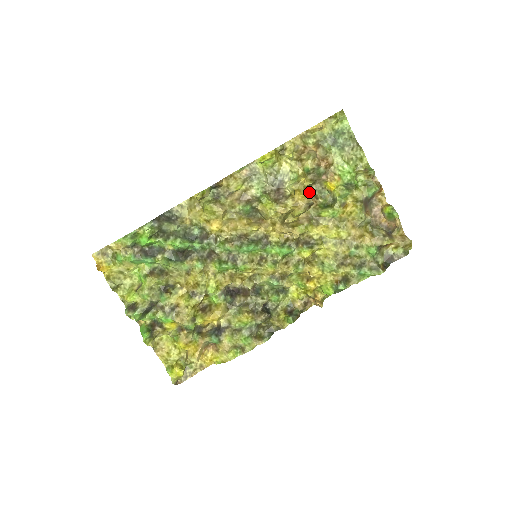
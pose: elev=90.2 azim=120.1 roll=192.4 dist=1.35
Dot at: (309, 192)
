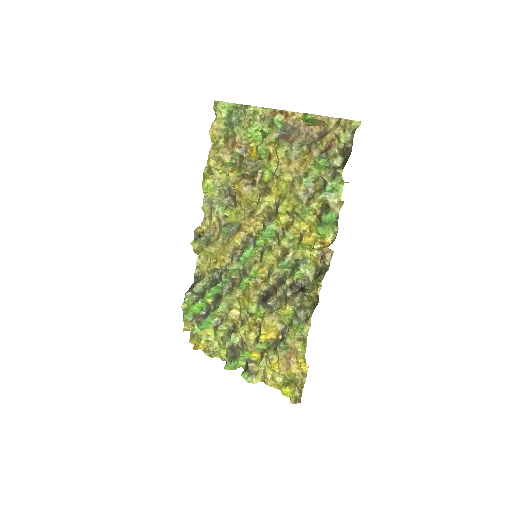
Dot at: (251, 174)
